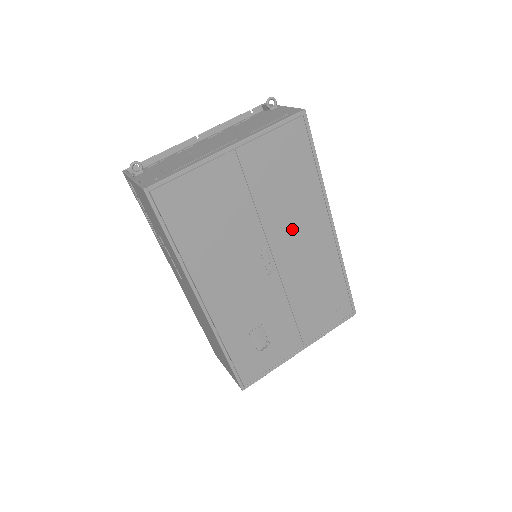
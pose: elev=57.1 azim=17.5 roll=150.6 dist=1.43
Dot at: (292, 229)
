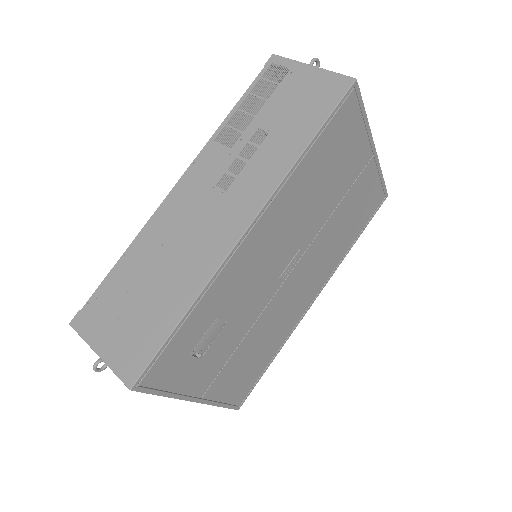
Dot at: (315, 263)
